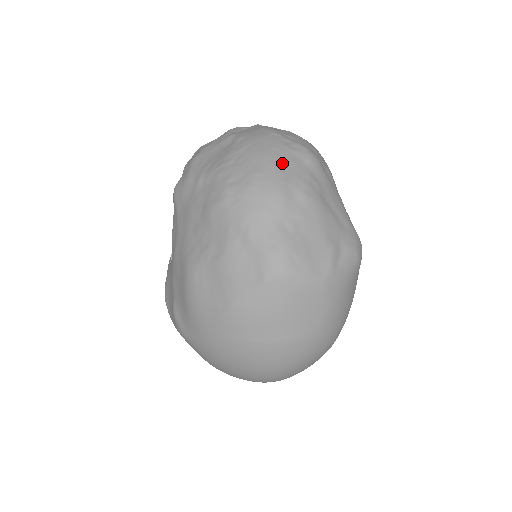
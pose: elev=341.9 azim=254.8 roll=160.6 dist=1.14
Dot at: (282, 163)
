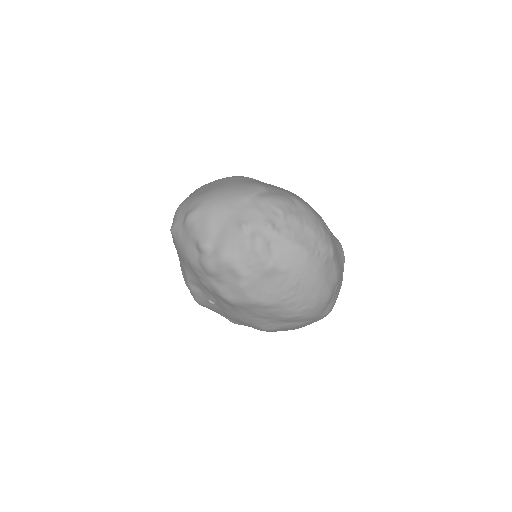
Dot at: (326, 278)
